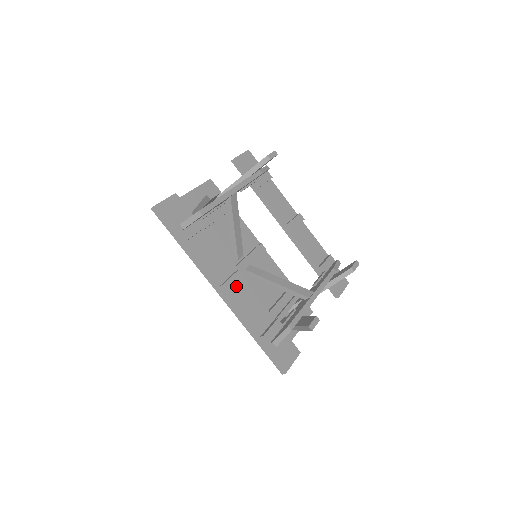
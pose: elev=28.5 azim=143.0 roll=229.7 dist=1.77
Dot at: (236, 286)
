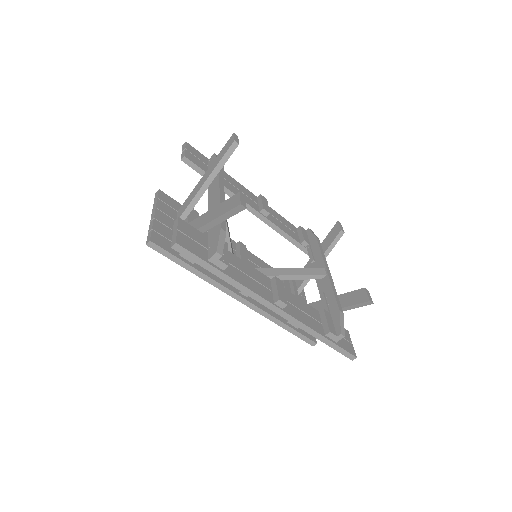
Dot at: occluded
